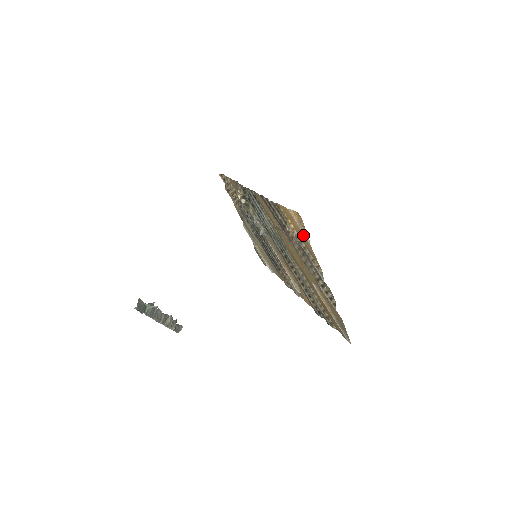
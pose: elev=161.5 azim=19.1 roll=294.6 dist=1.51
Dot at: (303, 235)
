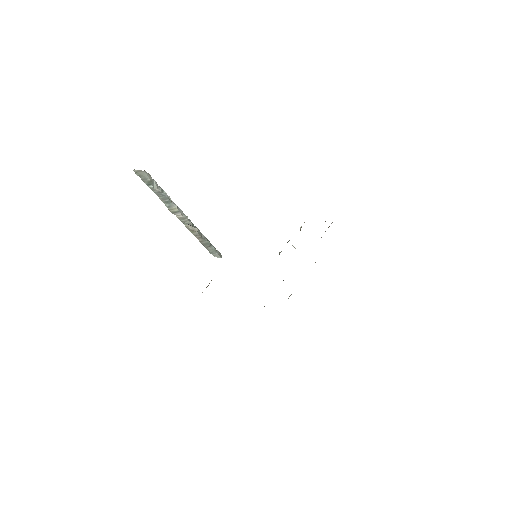
Dot at: occluded
